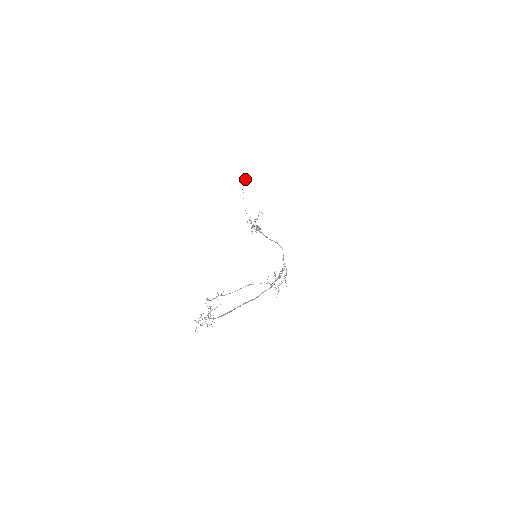
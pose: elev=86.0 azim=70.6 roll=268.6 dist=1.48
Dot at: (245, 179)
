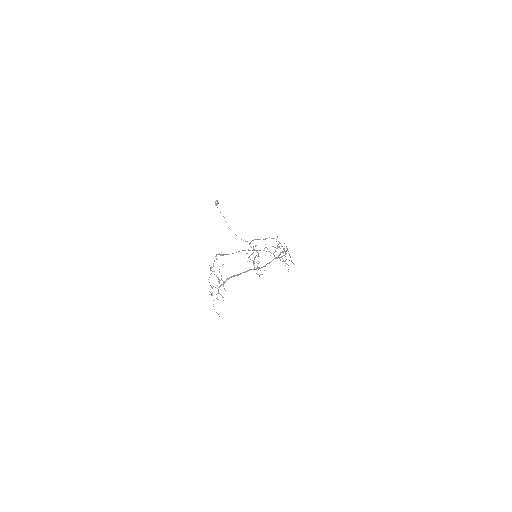
Dot at: occluded
